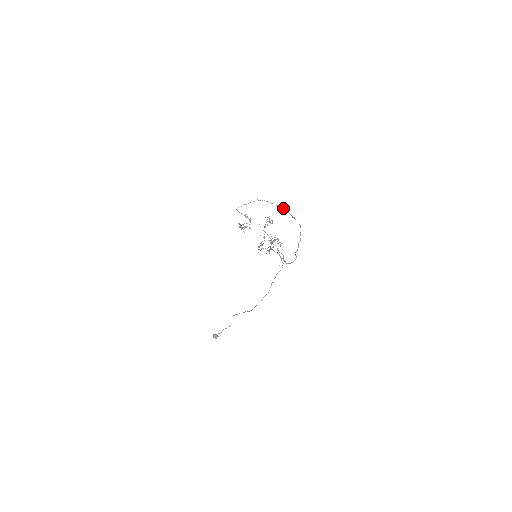
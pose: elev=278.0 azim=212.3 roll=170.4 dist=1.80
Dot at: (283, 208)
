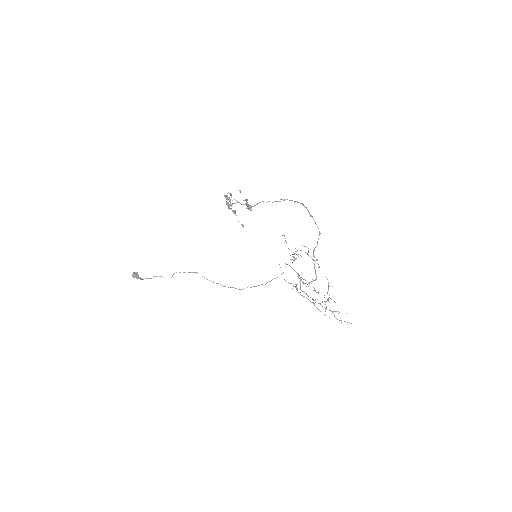
Dot at: (303, 204)
